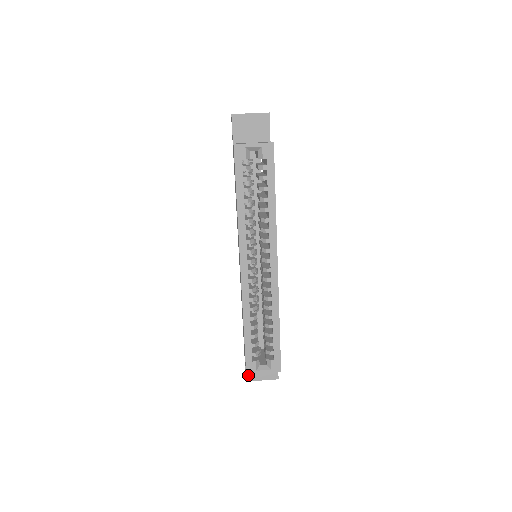
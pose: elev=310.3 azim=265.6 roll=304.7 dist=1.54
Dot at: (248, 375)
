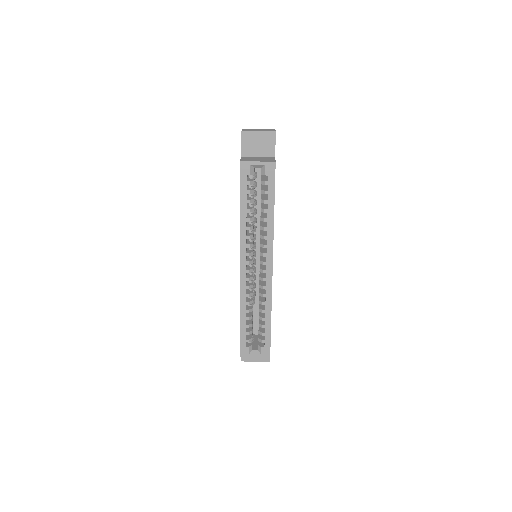
Dot at: occluded
